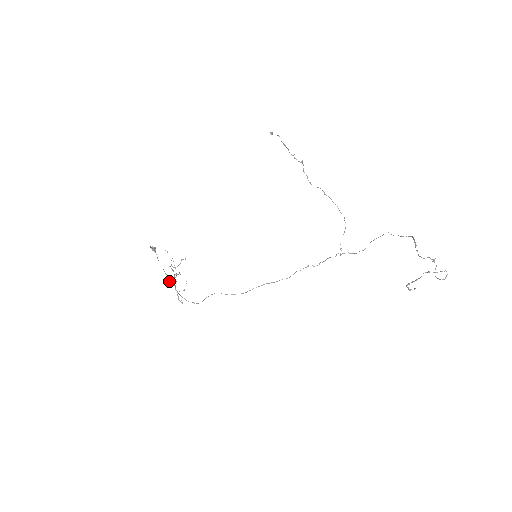
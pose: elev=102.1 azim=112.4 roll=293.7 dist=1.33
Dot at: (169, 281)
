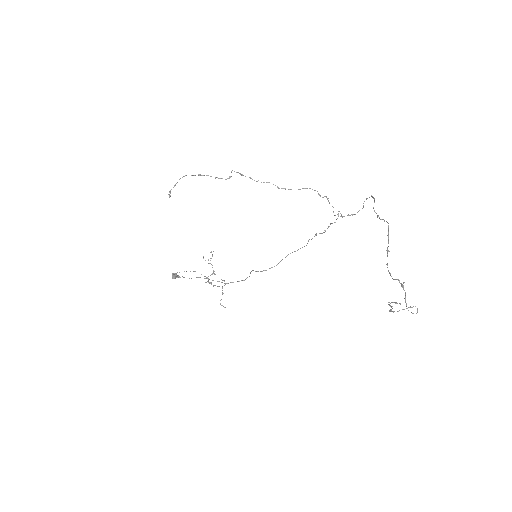
Dot at: occluded
